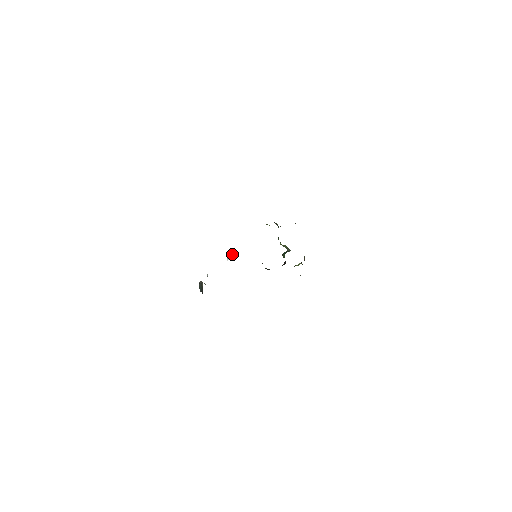
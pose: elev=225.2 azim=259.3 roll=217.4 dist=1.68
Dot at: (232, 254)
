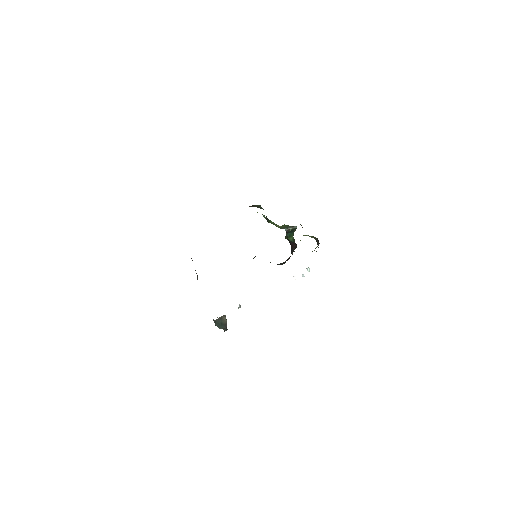
Dot at: occluded
